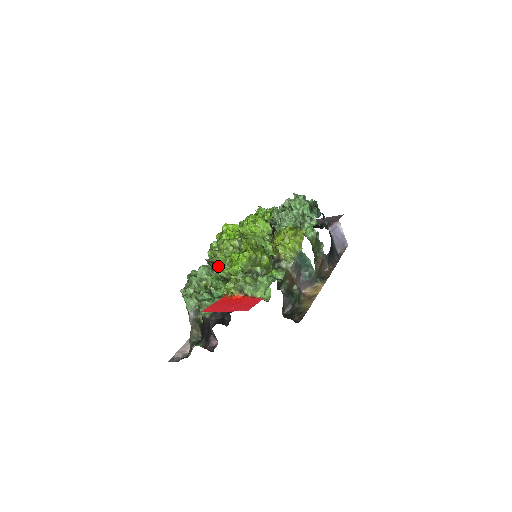
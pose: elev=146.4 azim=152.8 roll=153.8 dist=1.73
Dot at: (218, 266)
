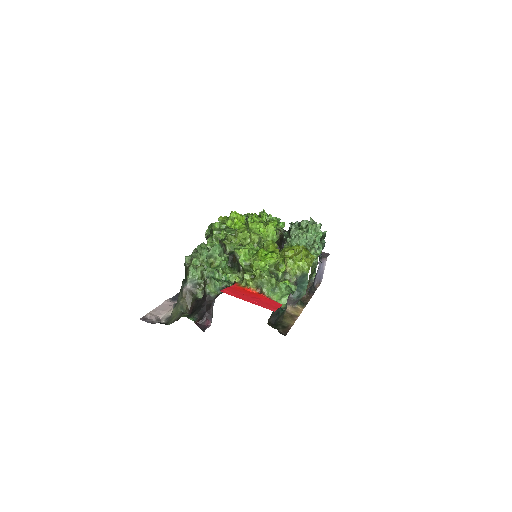
Dot at: (242, 253)
